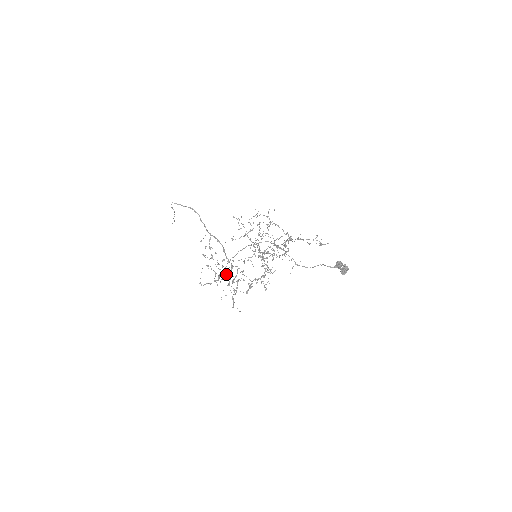
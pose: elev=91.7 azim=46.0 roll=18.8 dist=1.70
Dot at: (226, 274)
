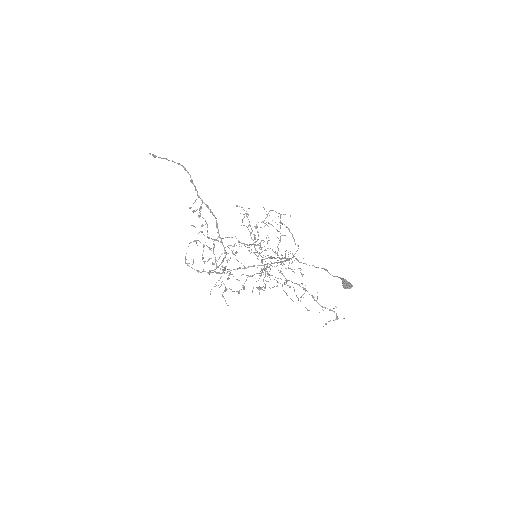
Dot at: (218, 266)
